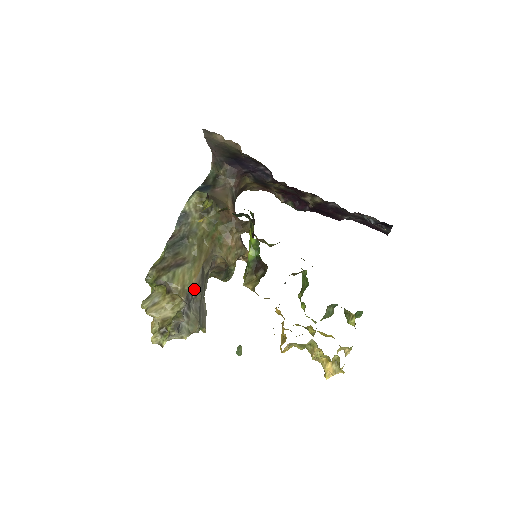
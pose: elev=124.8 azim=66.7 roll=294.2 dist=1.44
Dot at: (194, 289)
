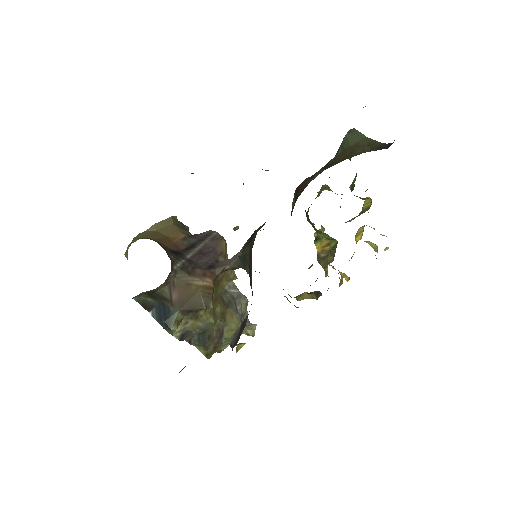
Dot at: (238, 315)
